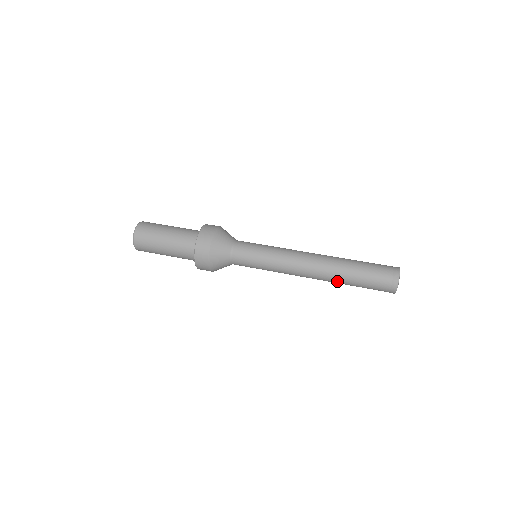
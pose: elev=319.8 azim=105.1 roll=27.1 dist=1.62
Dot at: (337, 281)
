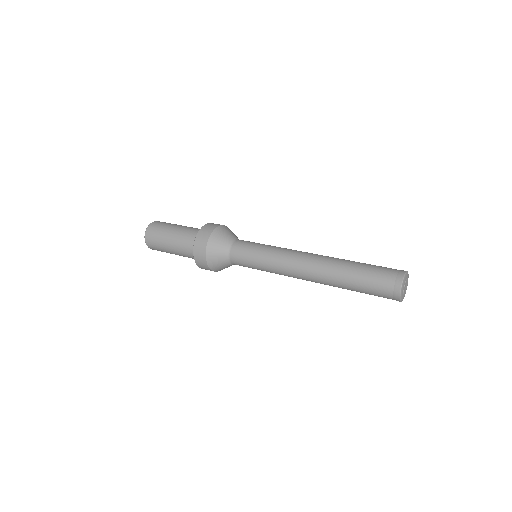
Dot at: occluded
